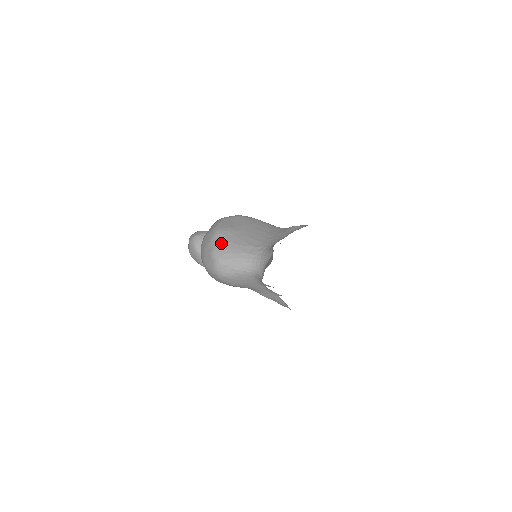
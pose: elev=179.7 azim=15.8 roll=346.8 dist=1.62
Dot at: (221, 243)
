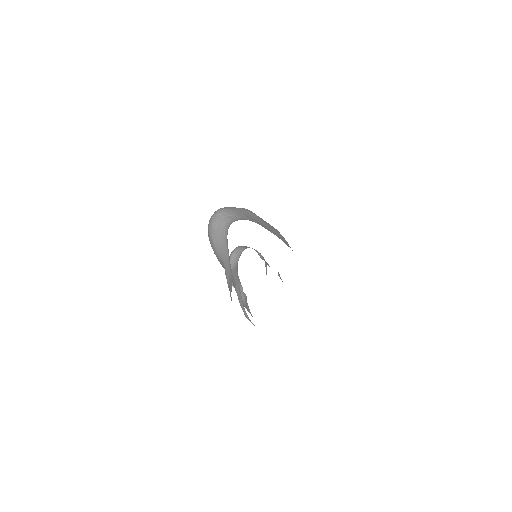
Dot at: (236, 208)
